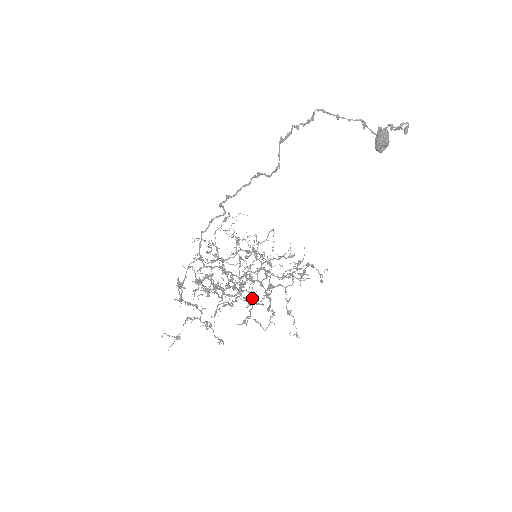
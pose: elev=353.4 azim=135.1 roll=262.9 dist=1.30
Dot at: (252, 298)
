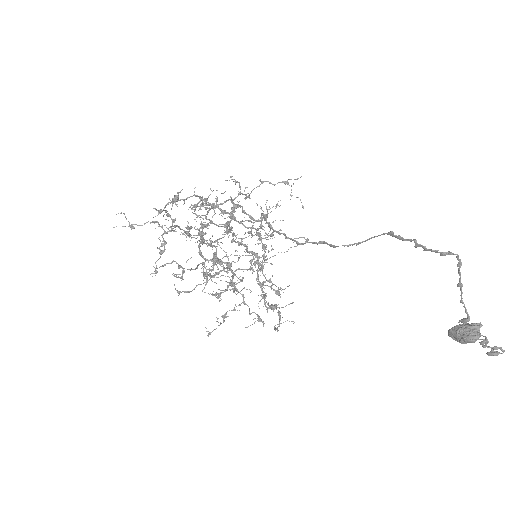
Dot at: (216, 273)
